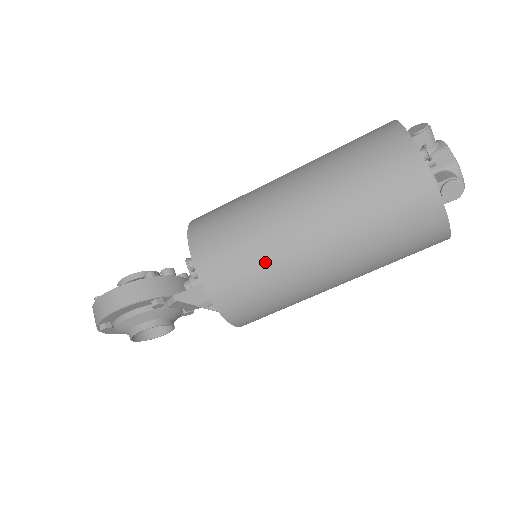
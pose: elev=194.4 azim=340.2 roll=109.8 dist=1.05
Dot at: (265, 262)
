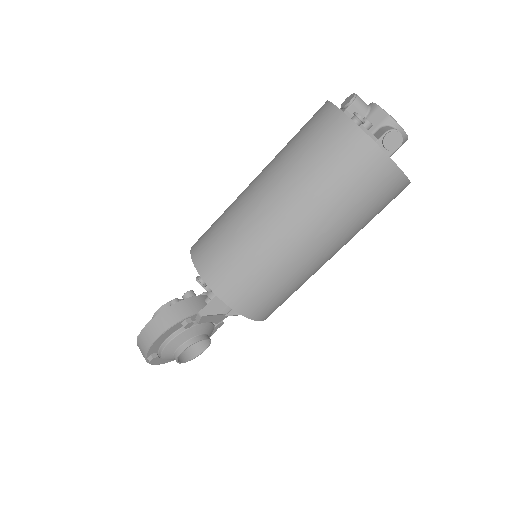
Dot at: (259, 257)
